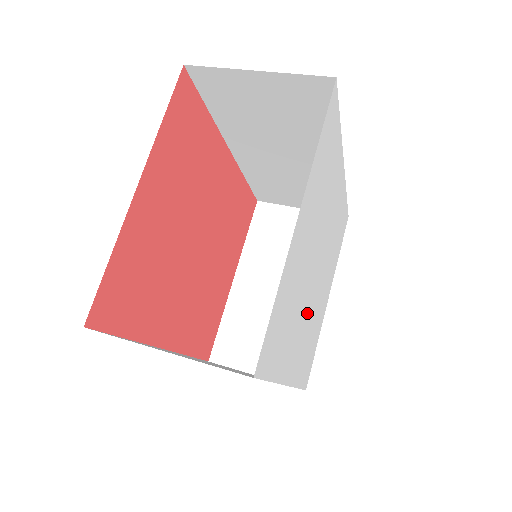
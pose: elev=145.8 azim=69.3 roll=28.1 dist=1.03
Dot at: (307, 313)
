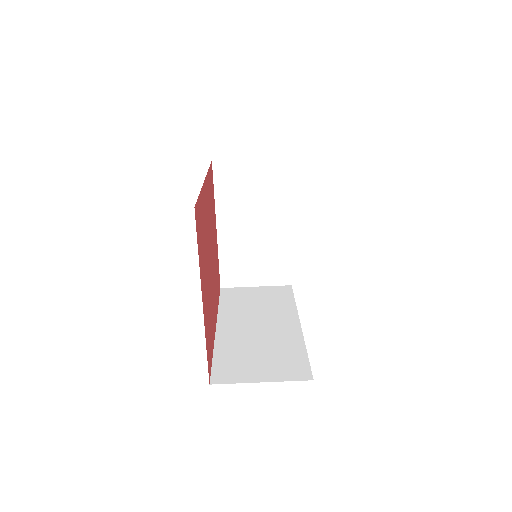
Dot at: occluded
